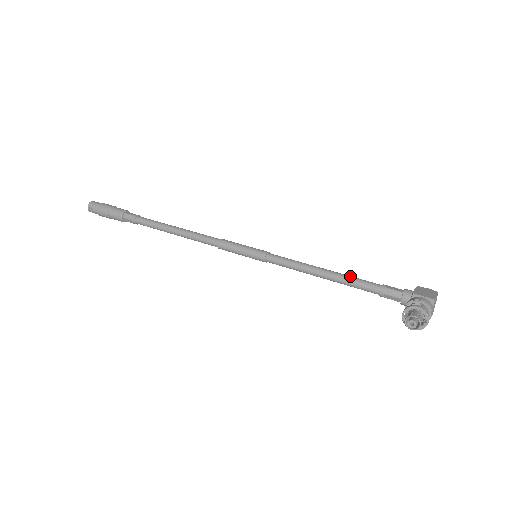
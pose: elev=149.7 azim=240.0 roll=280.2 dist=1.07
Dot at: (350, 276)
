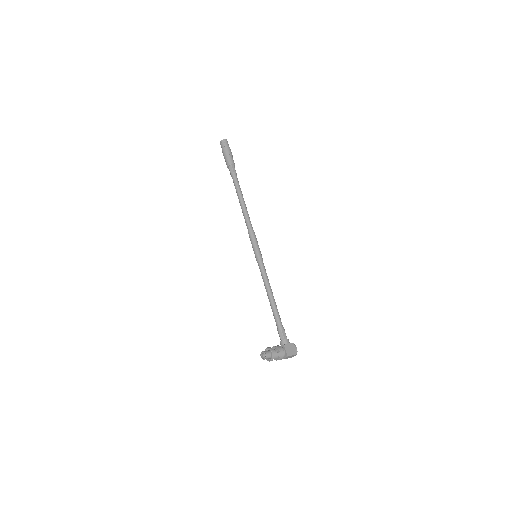
Dot at: (277, 309)
